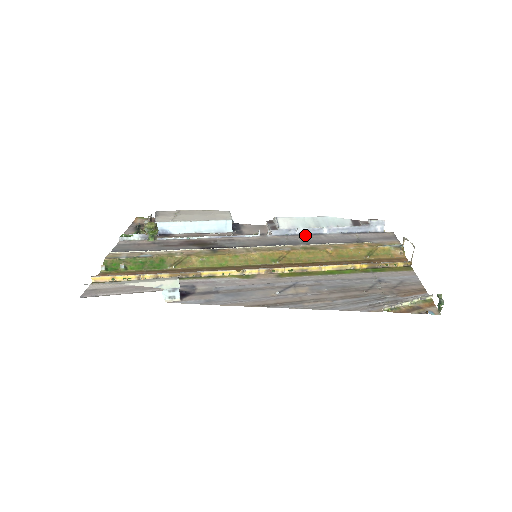
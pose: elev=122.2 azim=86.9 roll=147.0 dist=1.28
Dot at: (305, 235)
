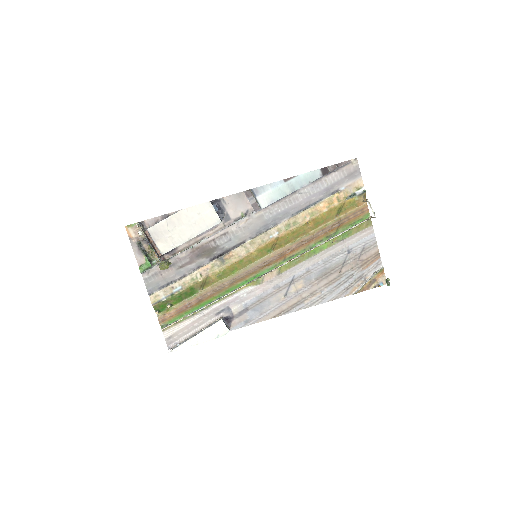
Dot at: (283, 199)
